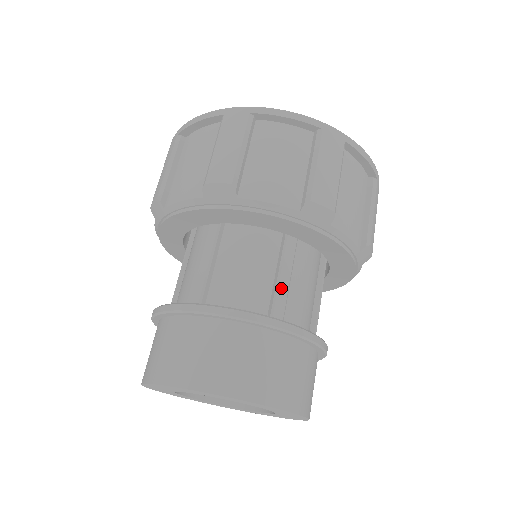
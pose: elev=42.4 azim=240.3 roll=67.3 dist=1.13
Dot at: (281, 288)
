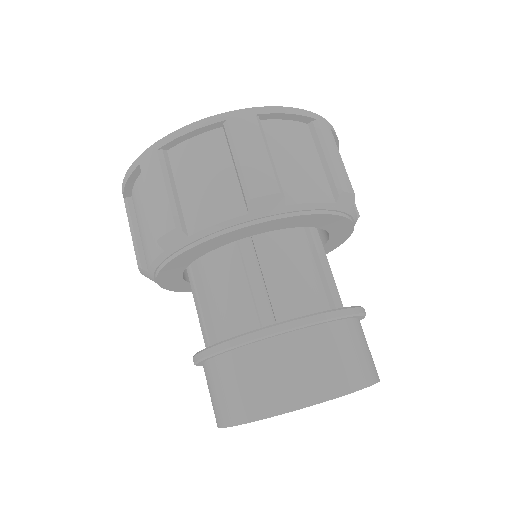
Dot at: (330, 278)
